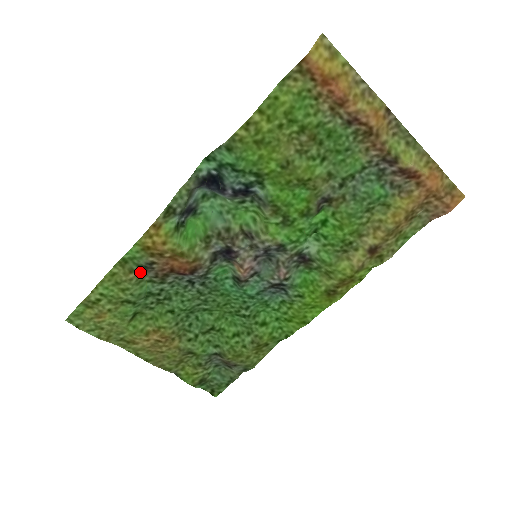
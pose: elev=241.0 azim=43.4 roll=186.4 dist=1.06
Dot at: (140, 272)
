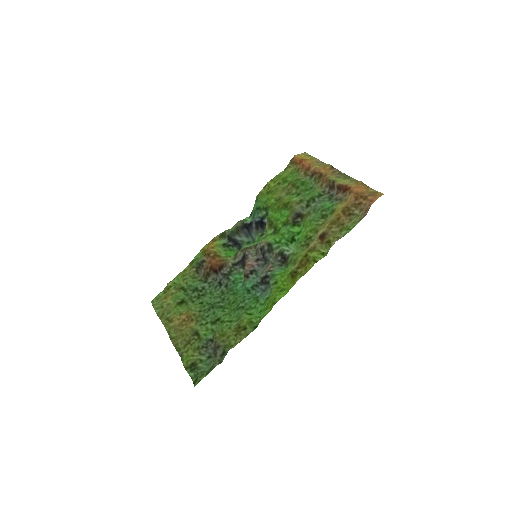
Dot at: (197, 271)
